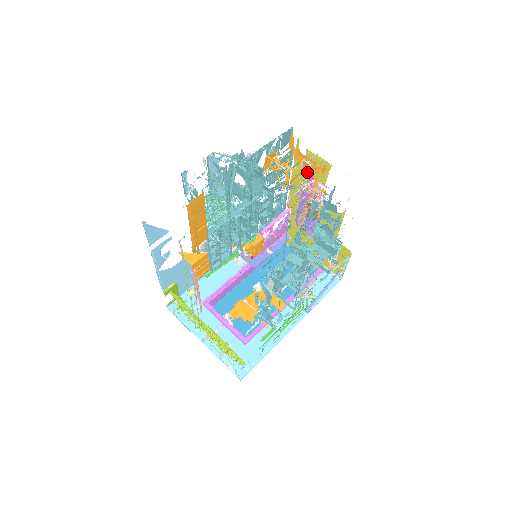
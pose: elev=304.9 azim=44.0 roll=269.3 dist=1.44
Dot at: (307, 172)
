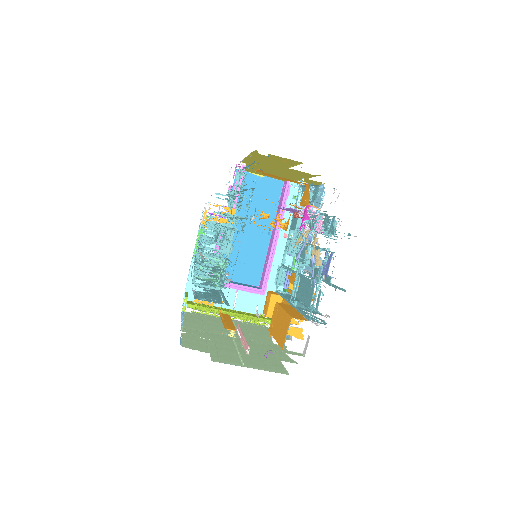
Dot at: occluded
